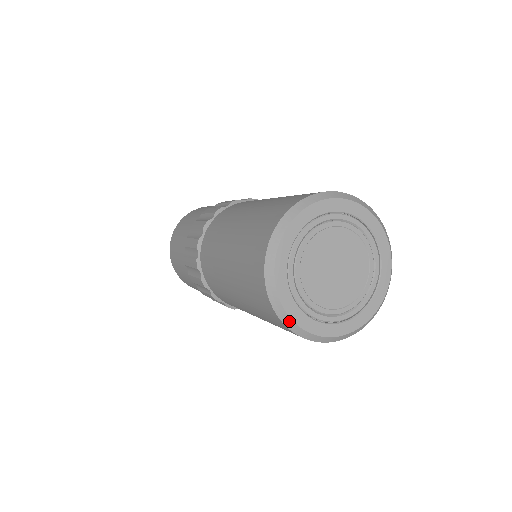
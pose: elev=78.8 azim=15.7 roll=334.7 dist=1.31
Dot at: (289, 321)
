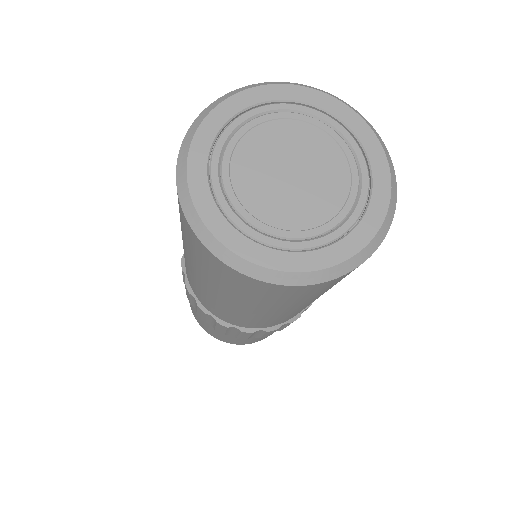
Dot at: (314, 276)
